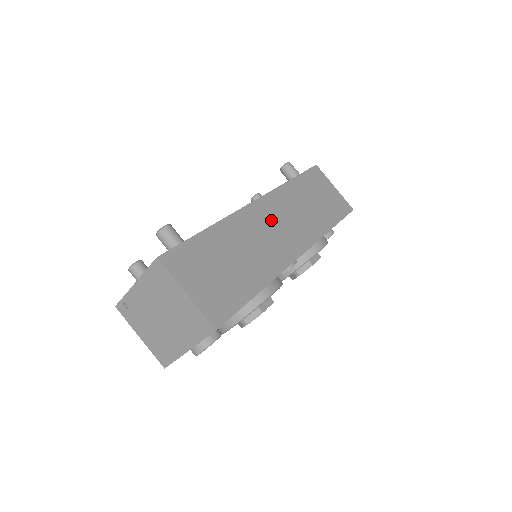
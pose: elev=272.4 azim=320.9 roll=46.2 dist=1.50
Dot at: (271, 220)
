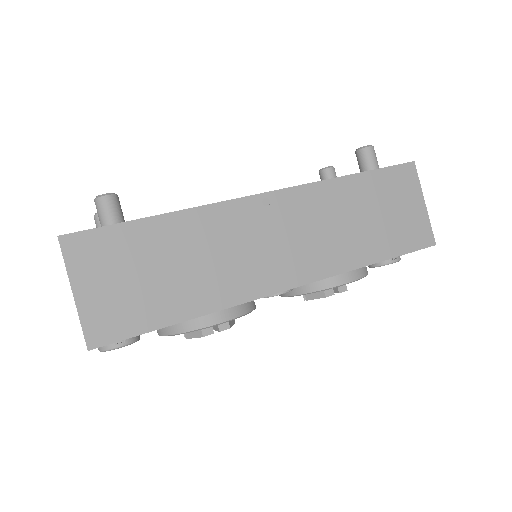
Dot at: (272, 227)
